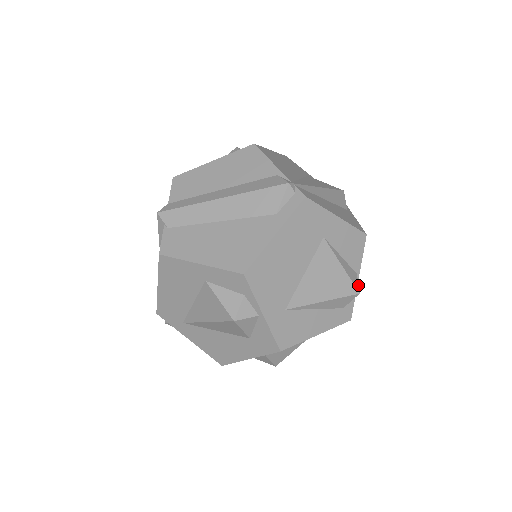
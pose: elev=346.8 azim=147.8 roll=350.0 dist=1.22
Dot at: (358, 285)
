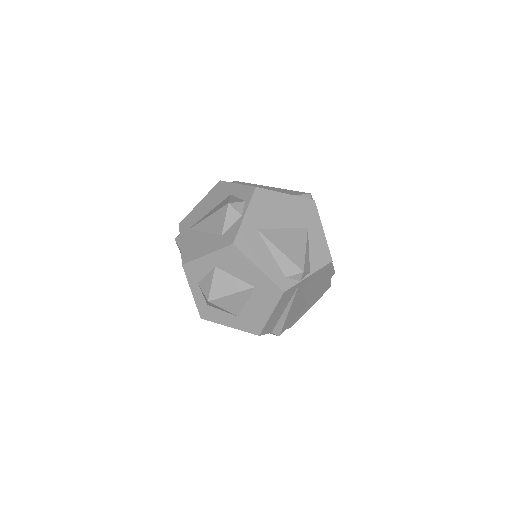
Dot at: (306, 271)
